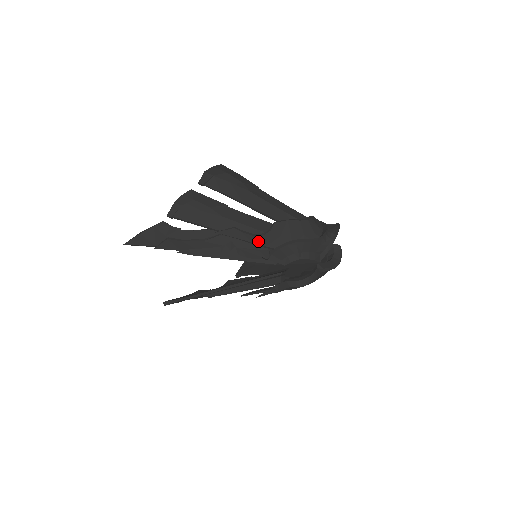
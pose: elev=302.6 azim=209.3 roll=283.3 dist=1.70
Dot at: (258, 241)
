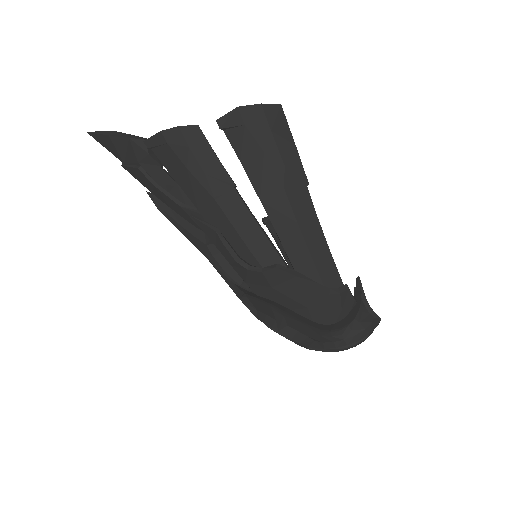
Dot at: (239, 269)
